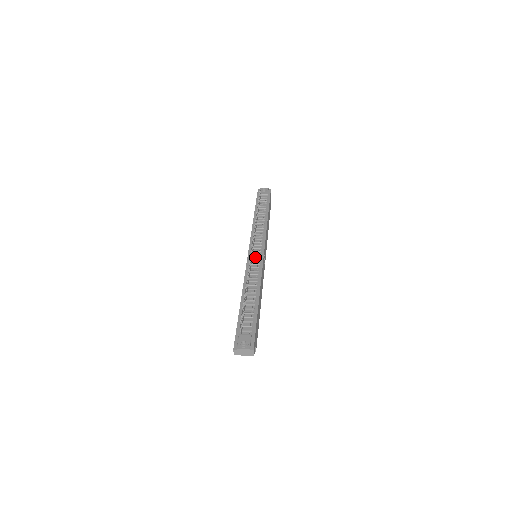
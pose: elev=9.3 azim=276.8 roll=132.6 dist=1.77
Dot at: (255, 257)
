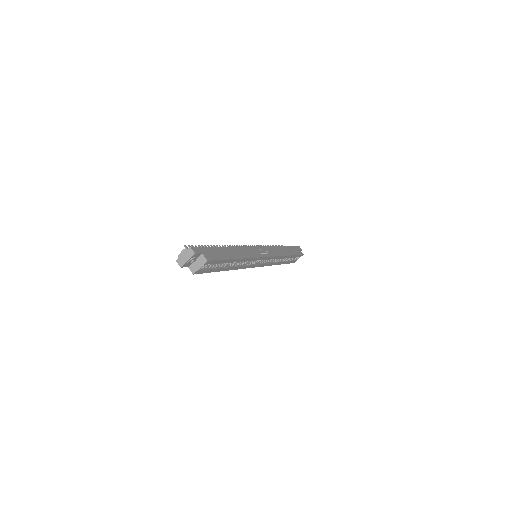
Dot at: occluded
